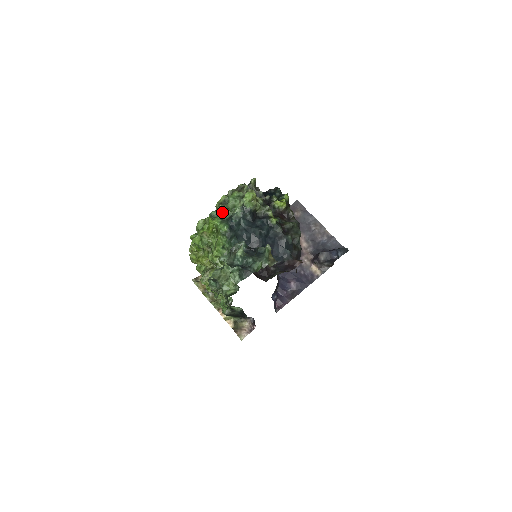
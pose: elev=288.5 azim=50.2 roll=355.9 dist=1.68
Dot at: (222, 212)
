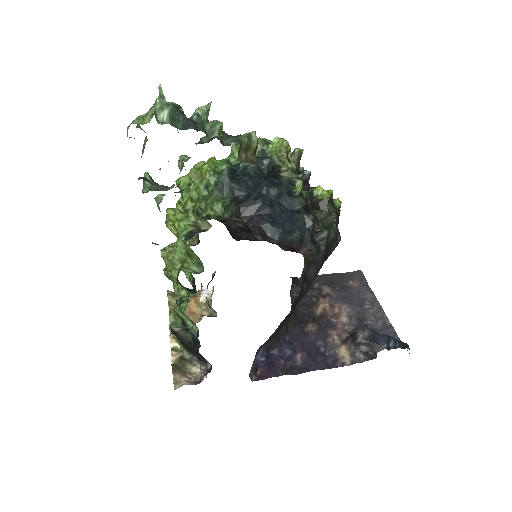
Dot at: (233, 155)
